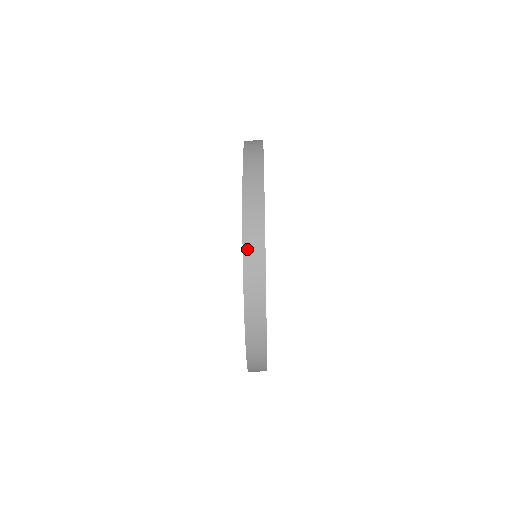
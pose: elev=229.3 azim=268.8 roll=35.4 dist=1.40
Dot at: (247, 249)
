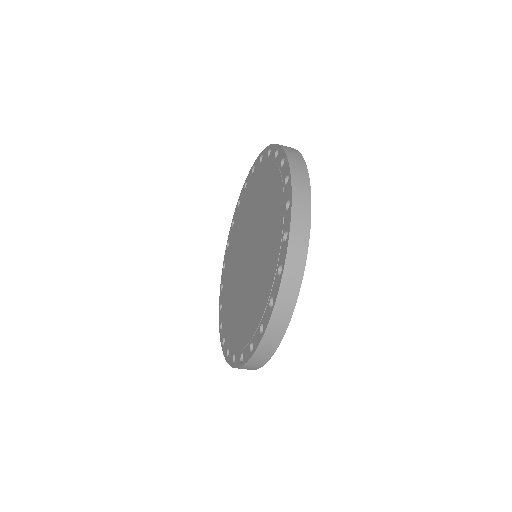
Dot at: (295, 216)
